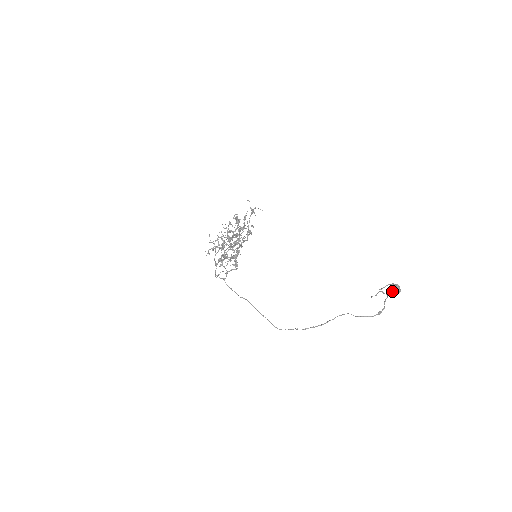
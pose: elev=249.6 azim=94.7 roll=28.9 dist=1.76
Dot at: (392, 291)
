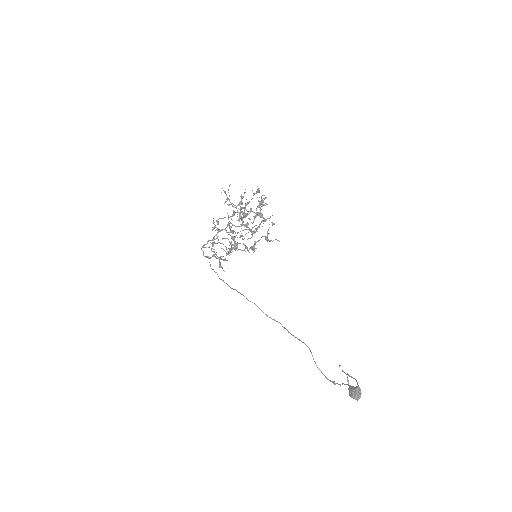
Dot at: (351, 394)
